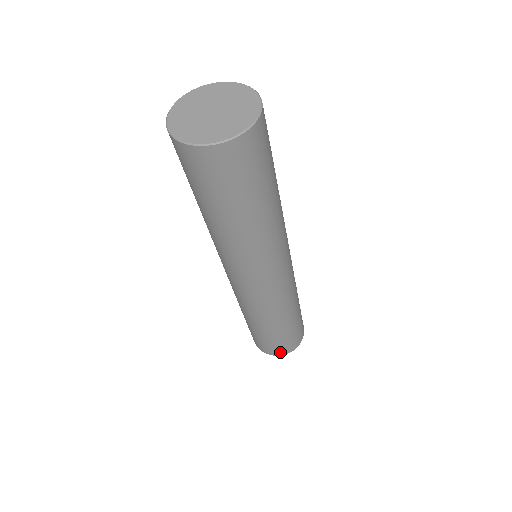
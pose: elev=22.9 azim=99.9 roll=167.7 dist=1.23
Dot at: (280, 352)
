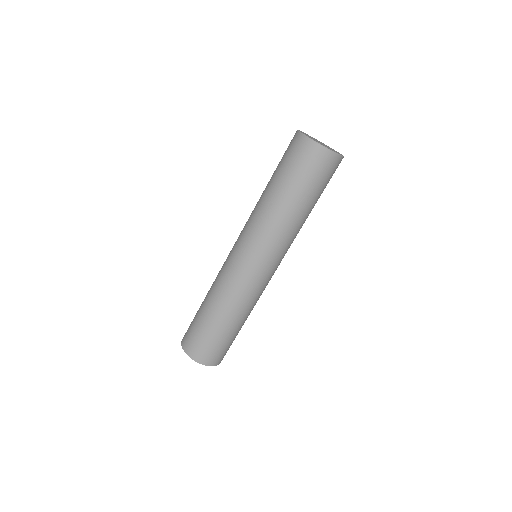
Dot at: (206, 359)
